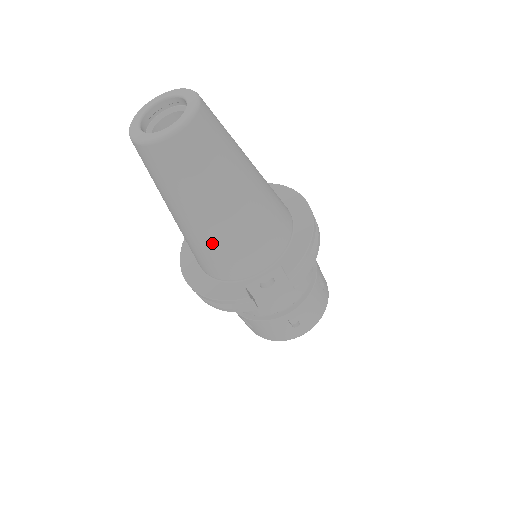
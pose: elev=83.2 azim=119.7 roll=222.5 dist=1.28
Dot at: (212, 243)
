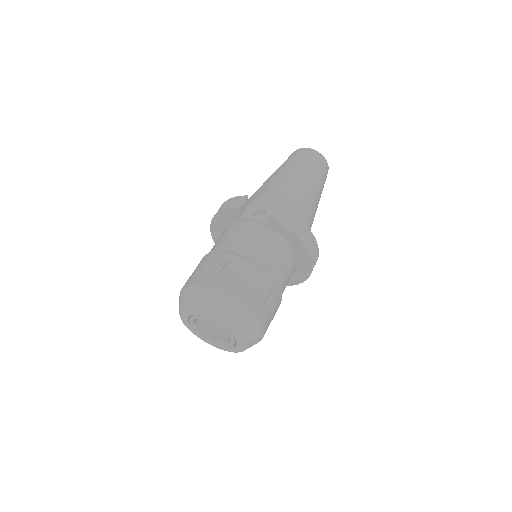
Dot at: (266, 186)
